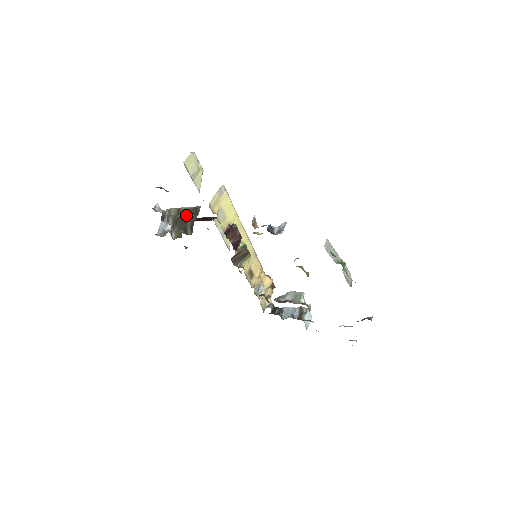
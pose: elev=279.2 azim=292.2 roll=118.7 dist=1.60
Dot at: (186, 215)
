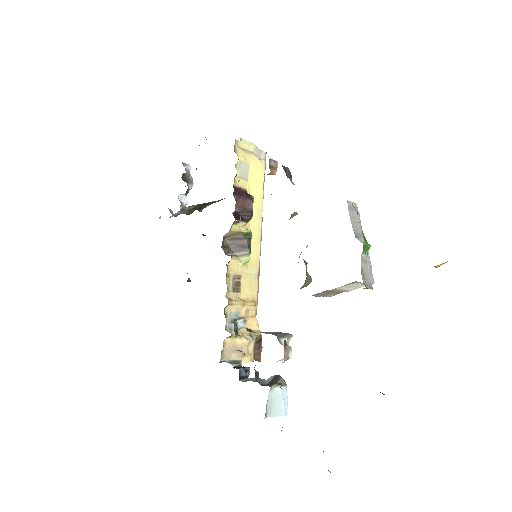
Dot at: occluded
